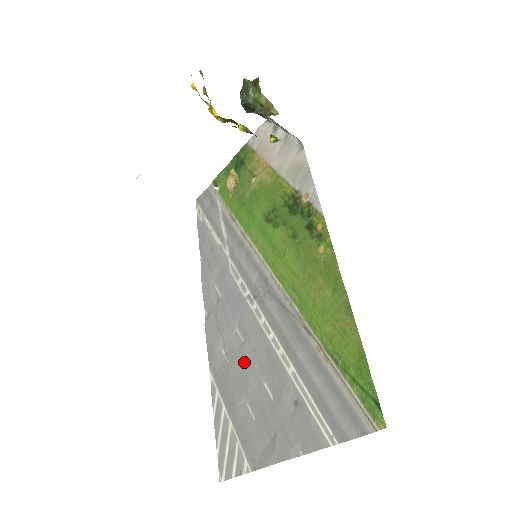
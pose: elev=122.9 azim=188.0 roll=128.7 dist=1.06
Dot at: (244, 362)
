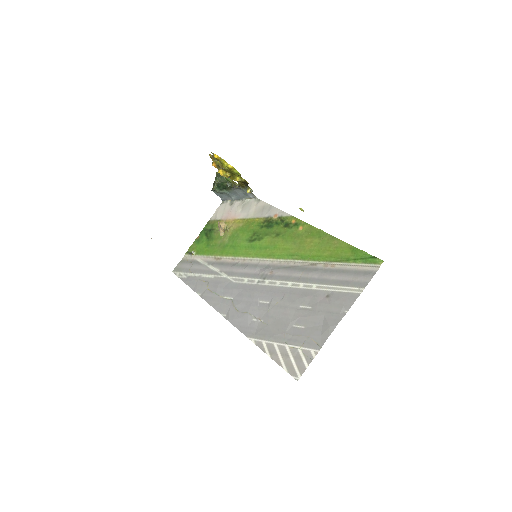
Dot at: (277, 310)
